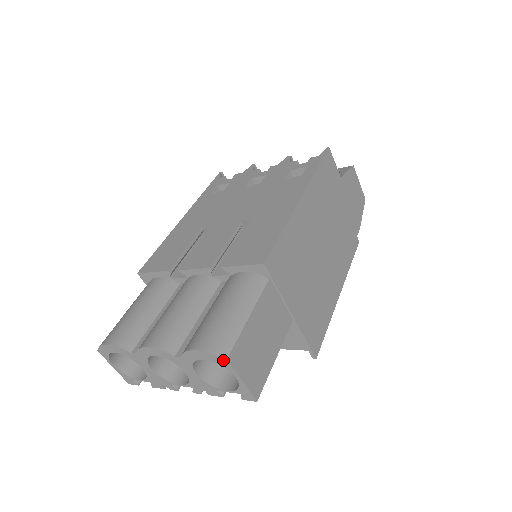
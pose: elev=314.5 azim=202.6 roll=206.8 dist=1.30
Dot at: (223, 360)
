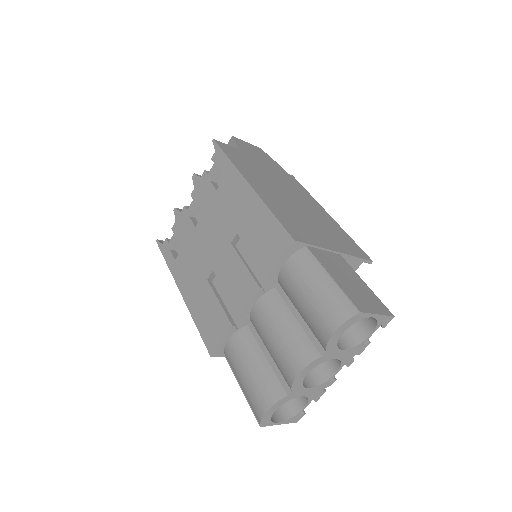
Dot at: (357, 316)
